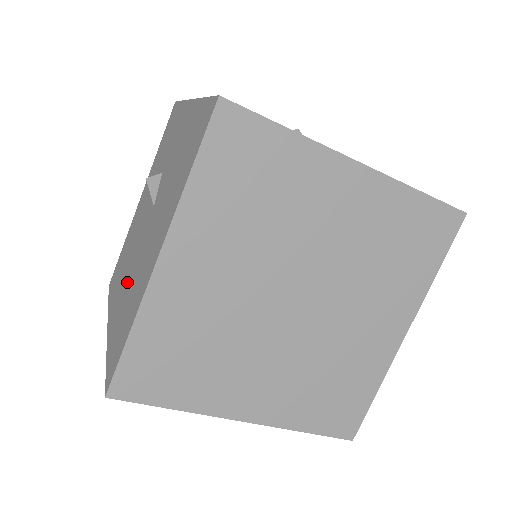
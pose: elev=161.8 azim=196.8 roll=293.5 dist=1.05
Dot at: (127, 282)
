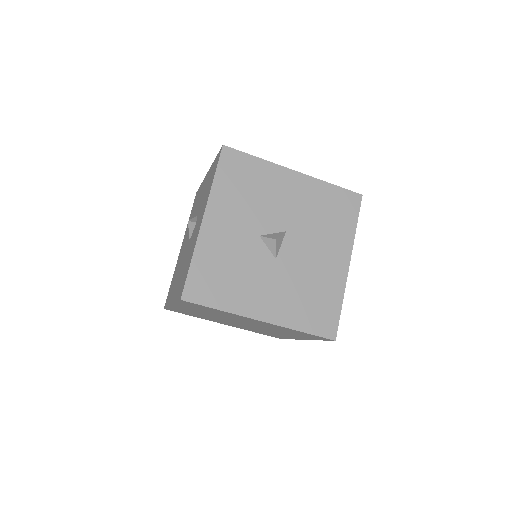
Dot at: occluded
